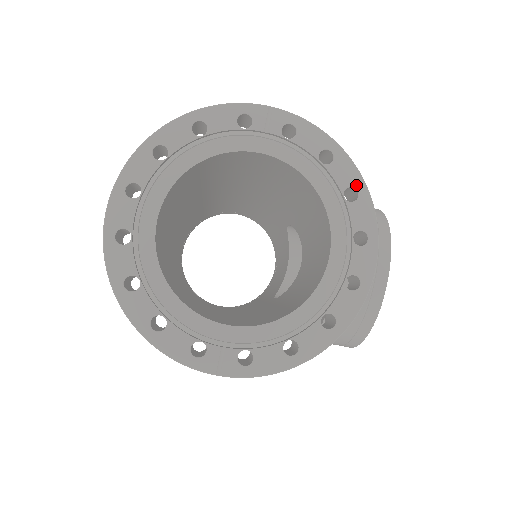
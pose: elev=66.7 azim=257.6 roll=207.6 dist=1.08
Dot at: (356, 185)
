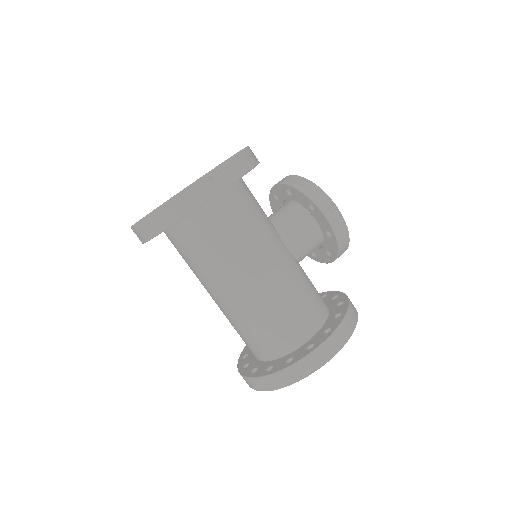
Dot at: occluded
